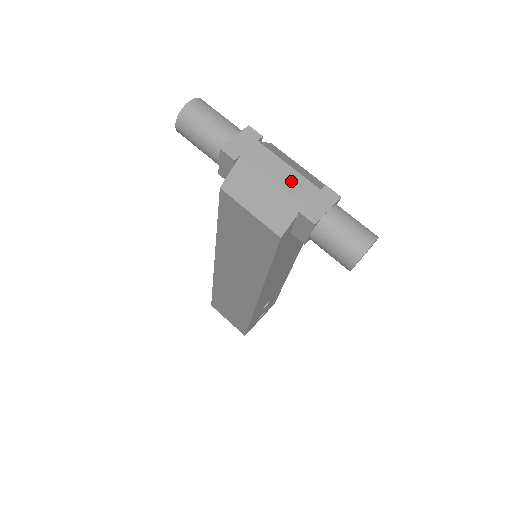
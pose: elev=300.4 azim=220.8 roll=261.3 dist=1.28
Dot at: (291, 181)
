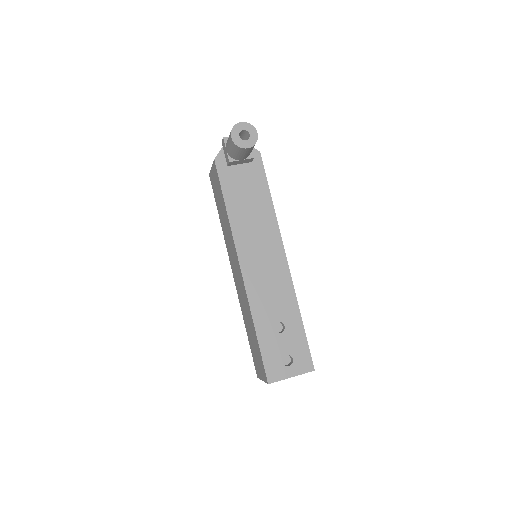
Dot at: occluded
